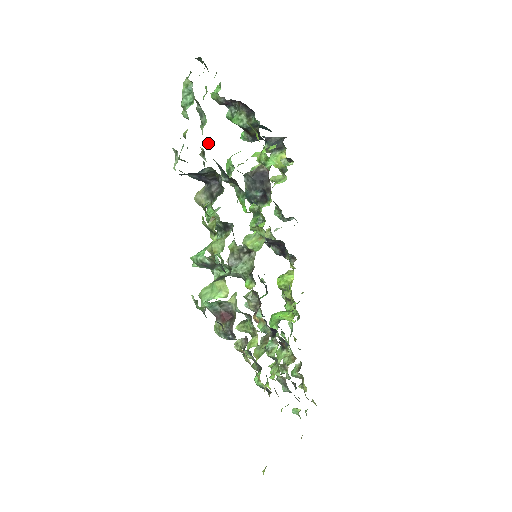
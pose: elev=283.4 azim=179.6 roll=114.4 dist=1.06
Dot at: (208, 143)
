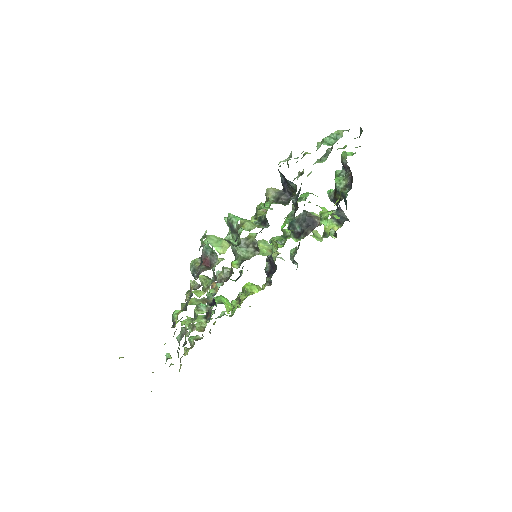
Dot at: (310, 172)
